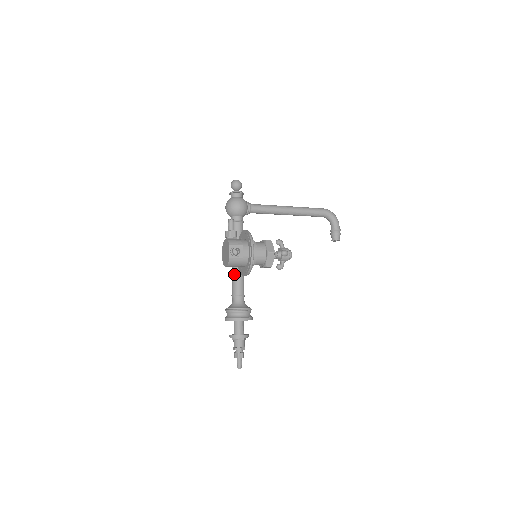
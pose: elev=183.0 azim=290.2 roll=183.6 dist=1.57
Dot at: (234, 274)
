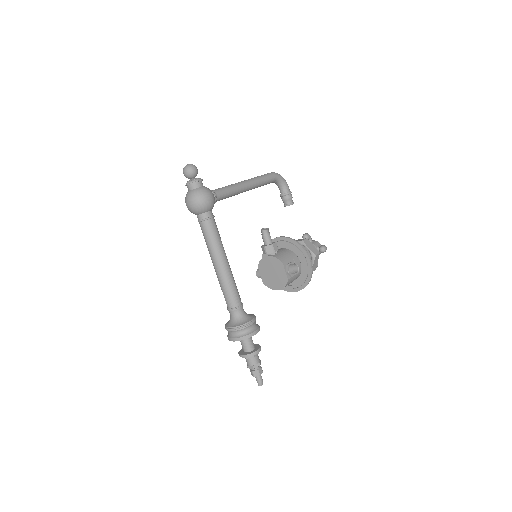
Dot at: (226, 284)
